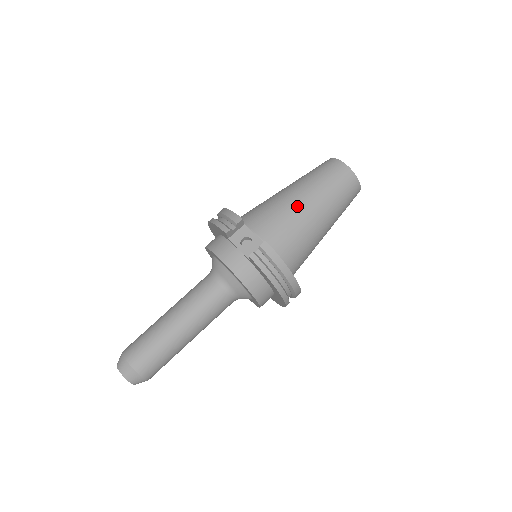
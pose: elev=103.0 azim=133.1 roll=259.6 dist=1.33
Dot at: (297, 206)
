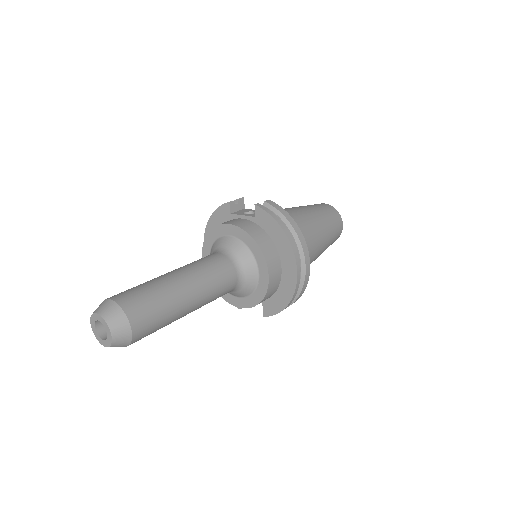
Dot at: (291, 209)
